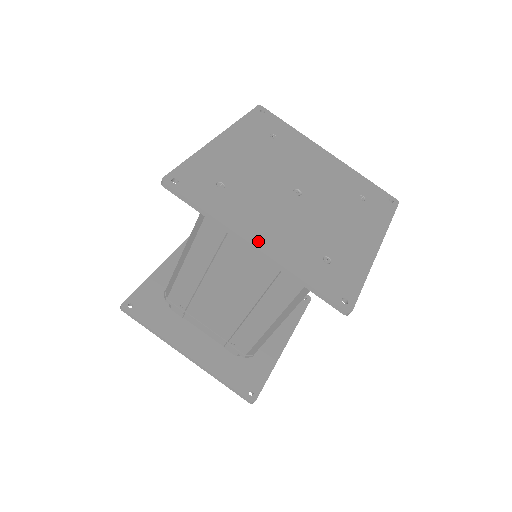
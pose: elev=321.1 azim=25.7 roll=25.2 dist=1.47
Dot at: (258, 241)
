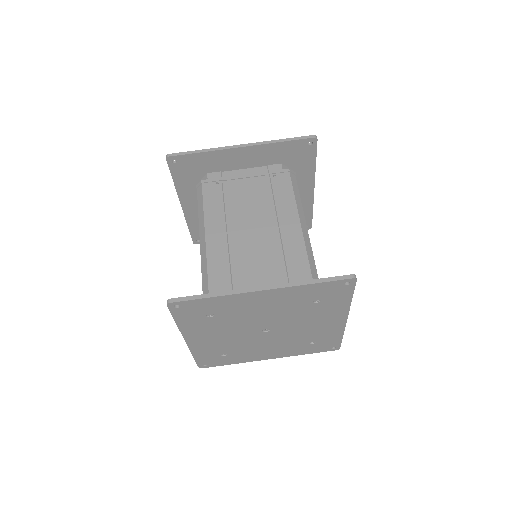
Dot at: (191, 340)
